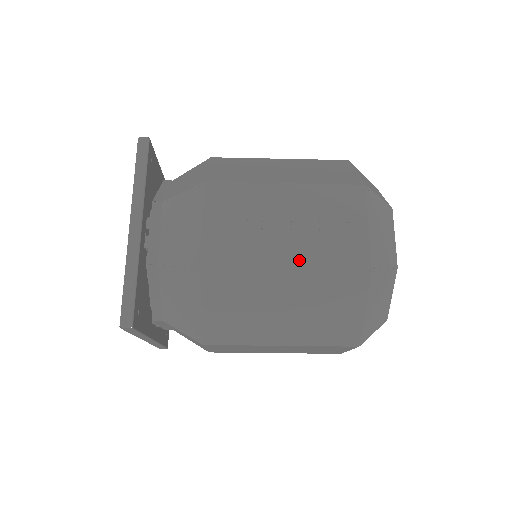
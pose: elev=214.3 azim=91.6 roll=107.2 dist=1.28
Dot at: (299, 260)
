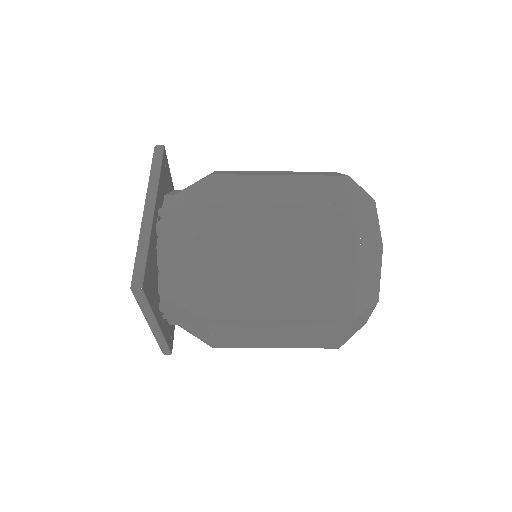
Dot at: (293, 232)
